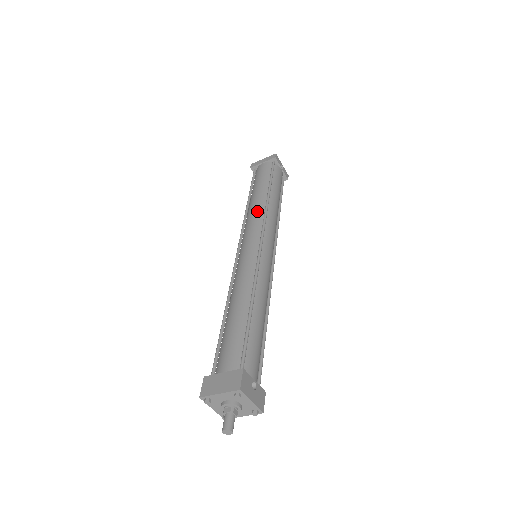
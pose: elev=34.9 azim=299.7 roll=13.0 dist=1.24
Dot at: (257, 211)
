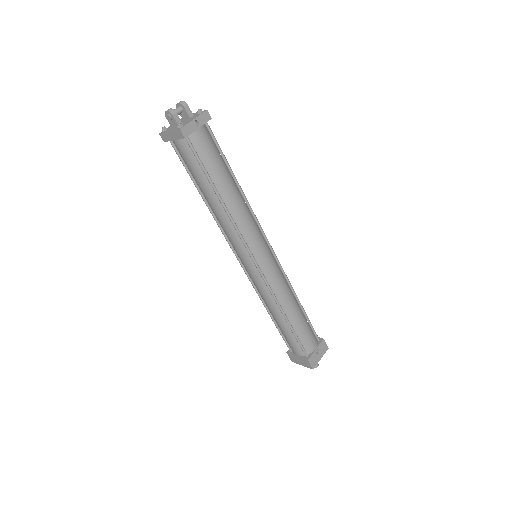
Dot at: (227, 227)
